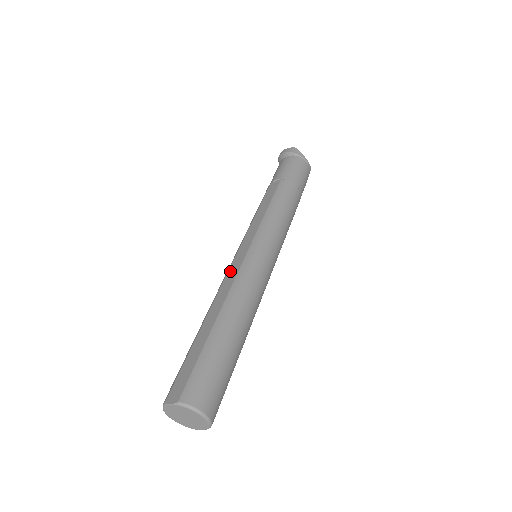
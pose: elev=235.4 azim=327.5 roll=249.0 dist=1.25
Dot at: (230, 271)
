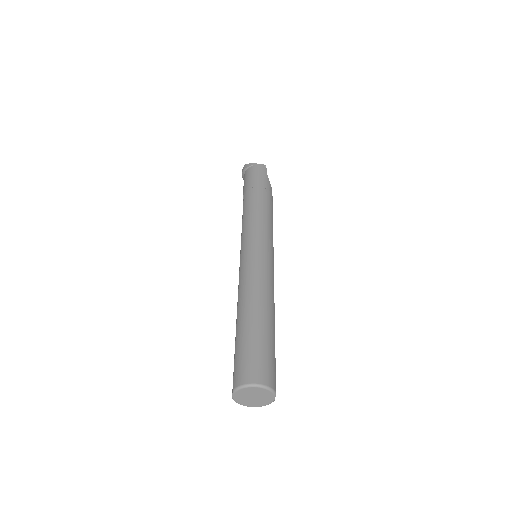
Dot at: occluded
